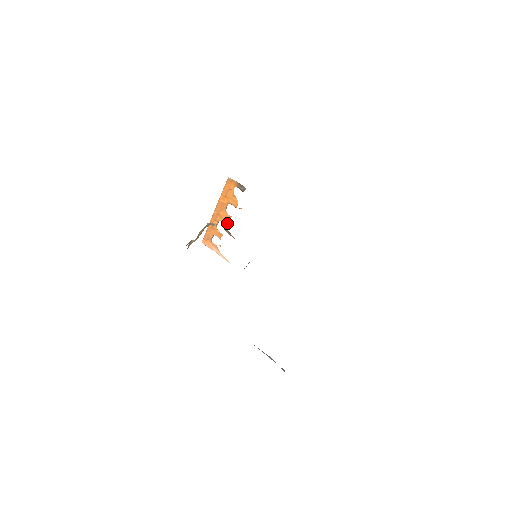
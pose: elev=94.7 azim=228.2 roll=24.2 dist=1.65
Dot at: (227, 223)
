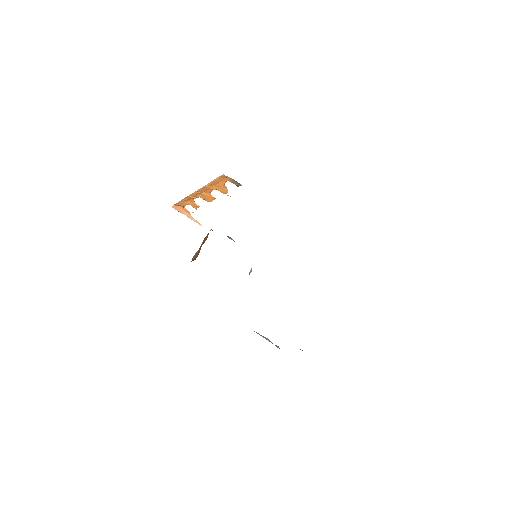
Dot at: (208, 201)
